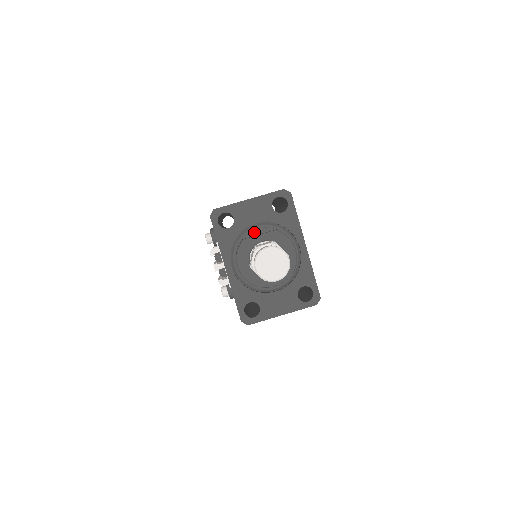
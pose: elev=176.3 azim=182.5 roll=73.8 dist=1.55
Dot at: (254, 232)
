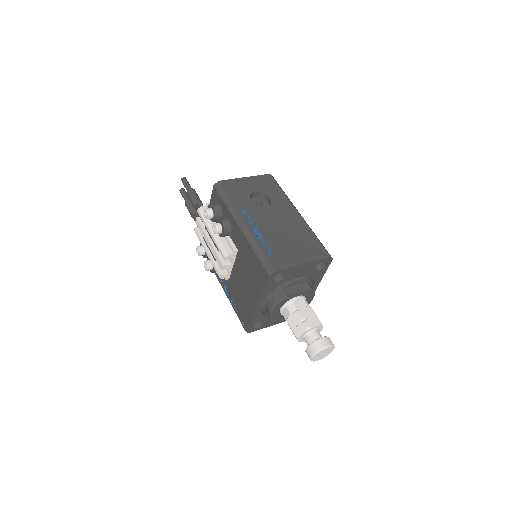
Dot at: (292, 284)
